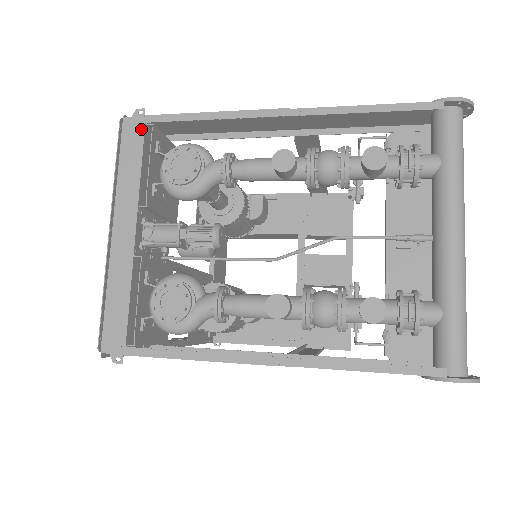
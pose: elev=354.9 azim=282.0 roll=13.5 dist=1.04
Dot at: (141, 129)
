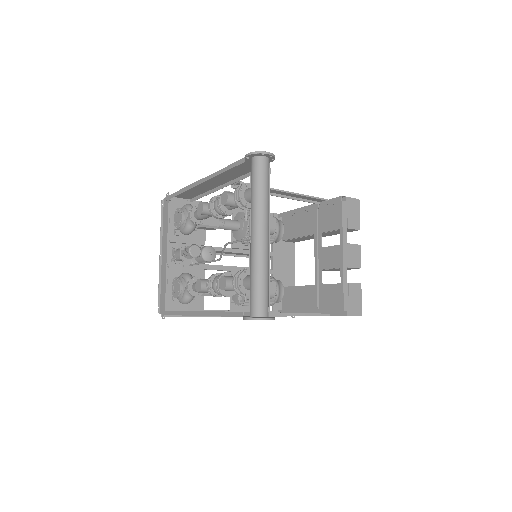
Dot at: (168, 203)
